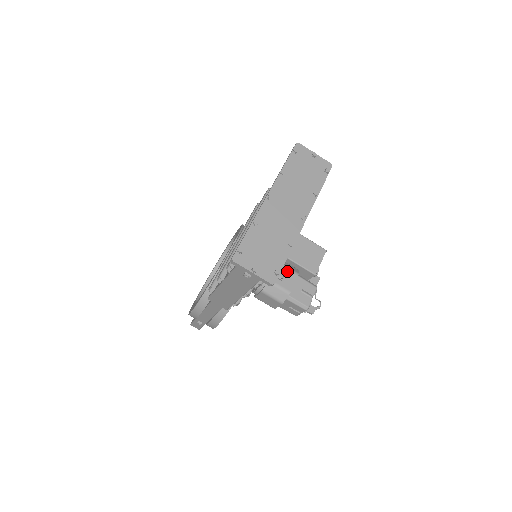
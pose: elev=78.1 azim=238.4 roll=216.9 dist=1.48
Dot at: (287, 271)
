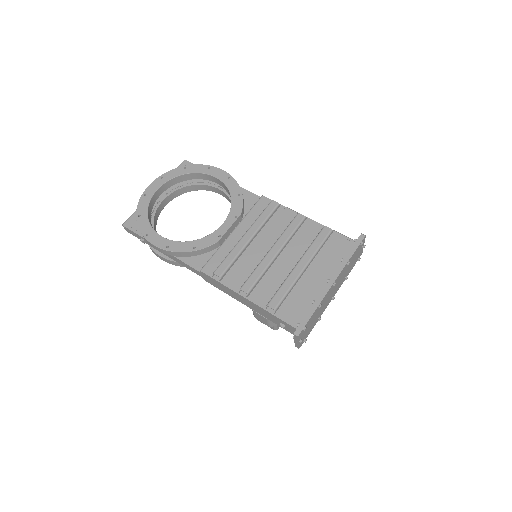
Dot at: occluded
